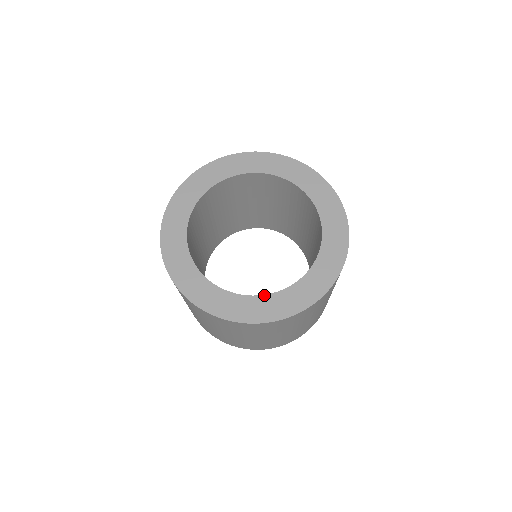
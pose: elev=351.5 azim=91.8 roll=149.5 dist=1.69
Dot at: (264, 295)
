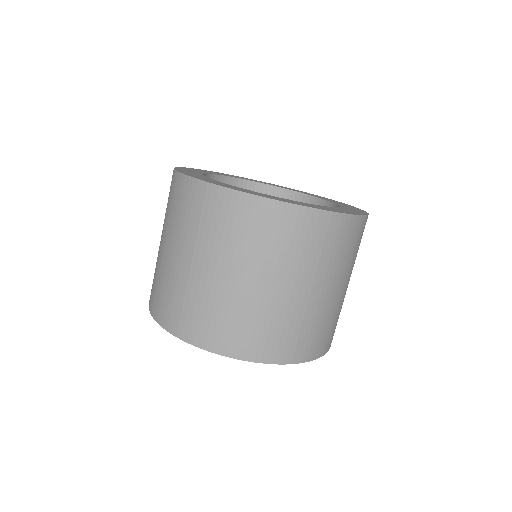
Dot at: (318, 205)
